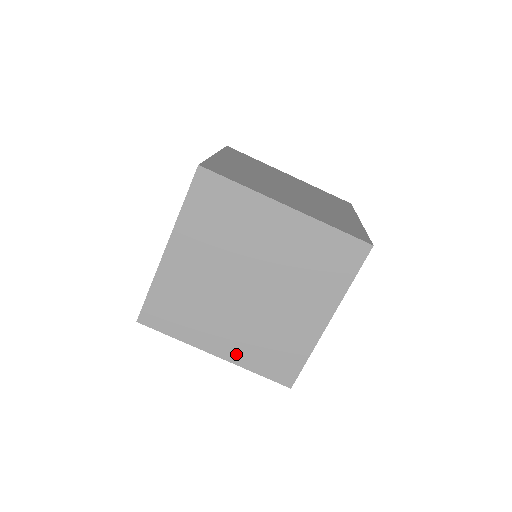
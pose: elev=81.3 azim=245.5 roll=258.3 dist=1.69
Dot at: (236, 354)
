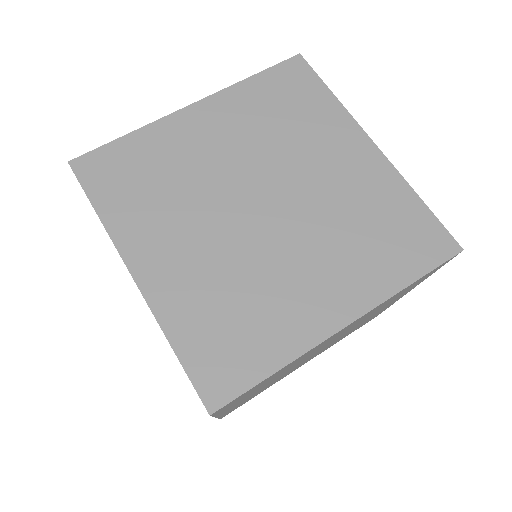
Dot at: (167, 294)
